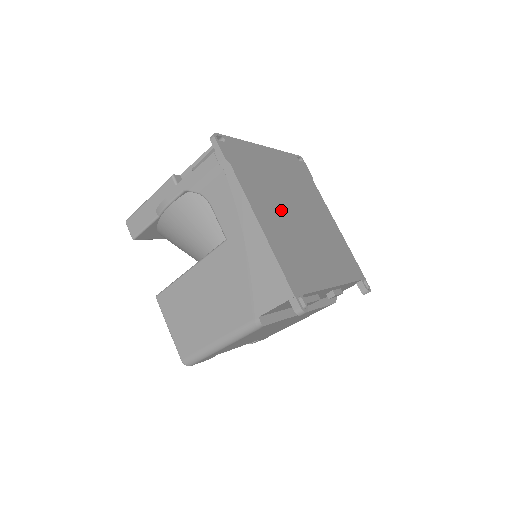
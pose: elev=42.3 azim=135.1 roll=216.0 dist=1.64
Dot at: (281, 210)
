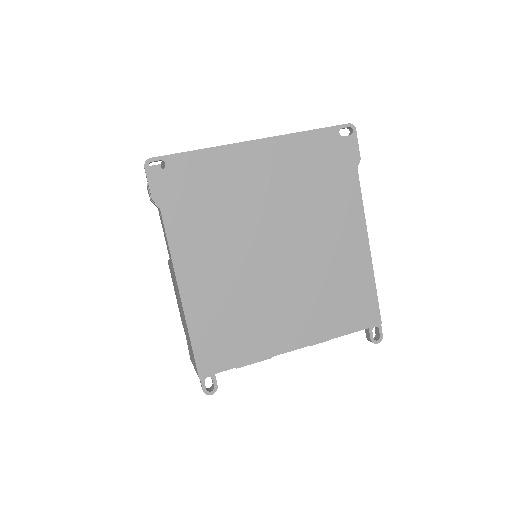
Dot at: (238, 255)
